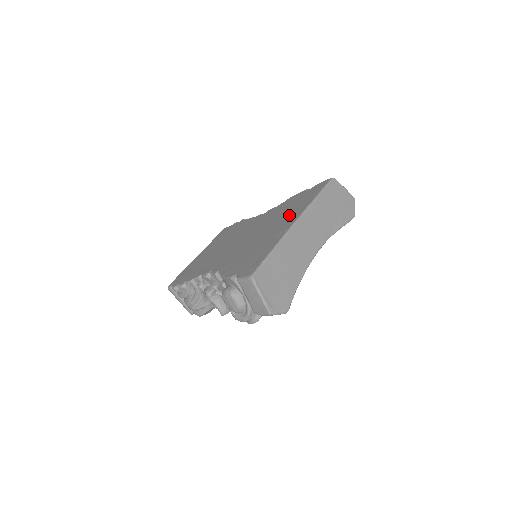
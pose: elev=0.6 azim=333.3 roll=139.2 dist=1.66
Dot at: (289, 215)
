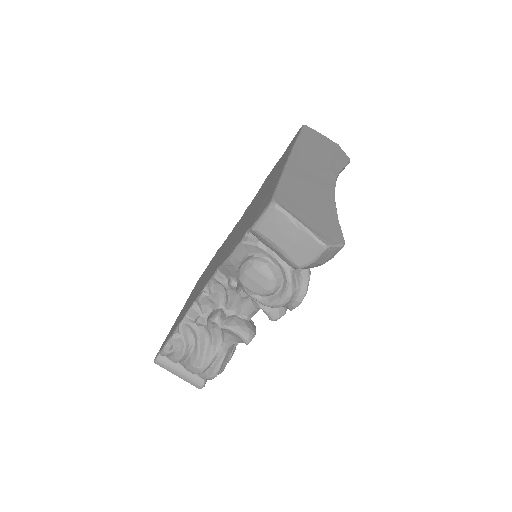
Dot at: (276, 170)
